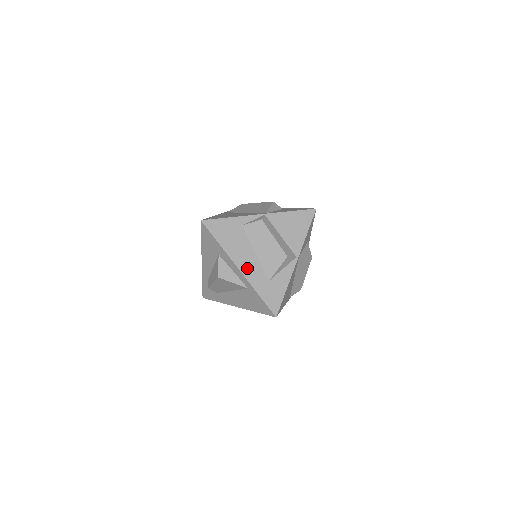
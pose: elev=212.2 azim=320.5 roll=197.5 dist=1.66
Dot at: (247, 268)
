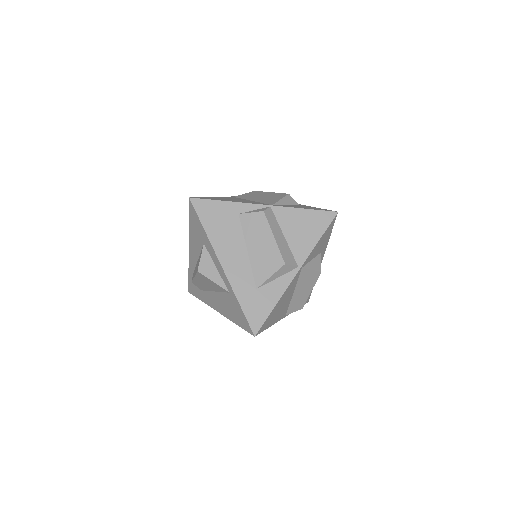
Dot at: (232, 267)
